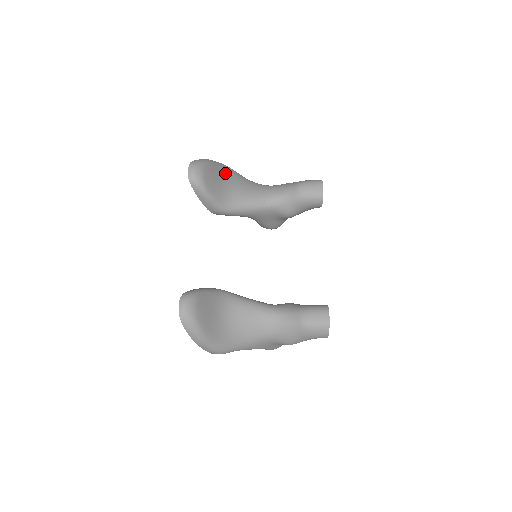
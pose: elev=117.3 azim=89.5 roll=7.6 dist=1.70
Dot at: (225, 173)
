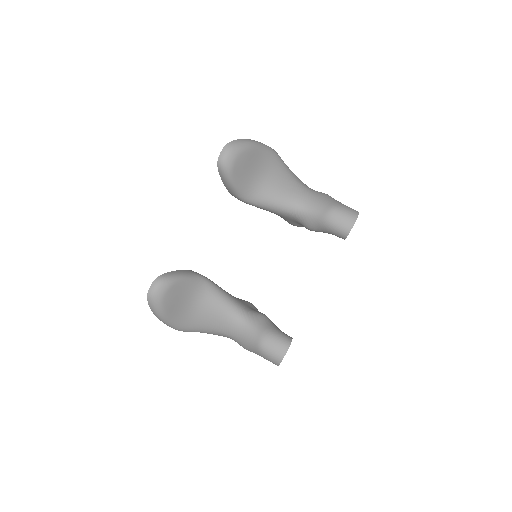
Dot at: (265, 161)
